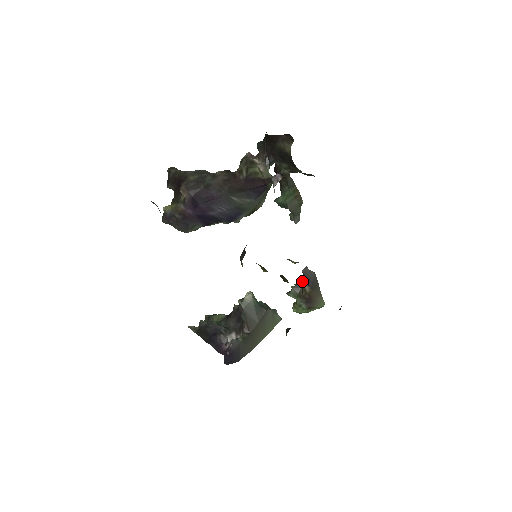
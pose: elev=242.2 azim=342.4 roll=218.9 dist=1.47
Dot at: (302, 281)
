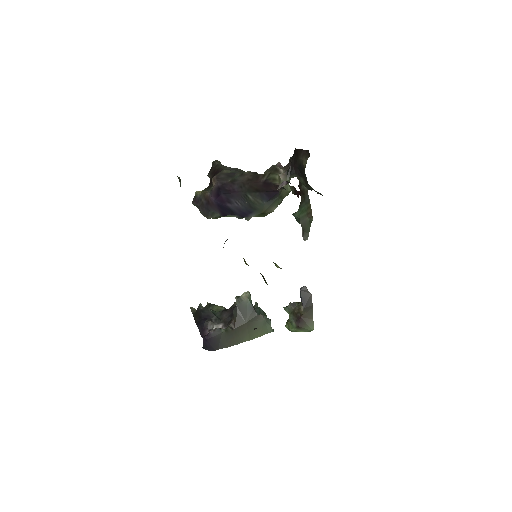
Dot at: occluded
